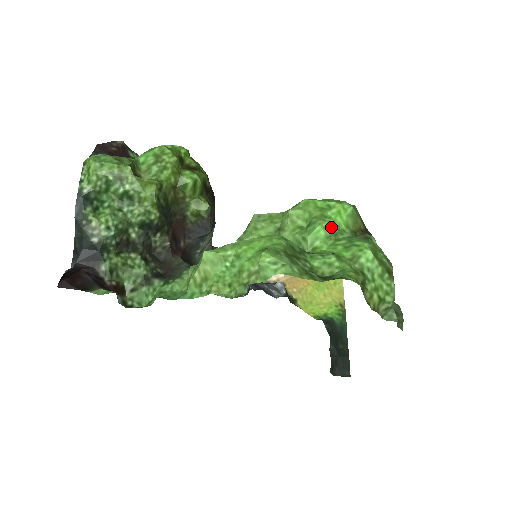
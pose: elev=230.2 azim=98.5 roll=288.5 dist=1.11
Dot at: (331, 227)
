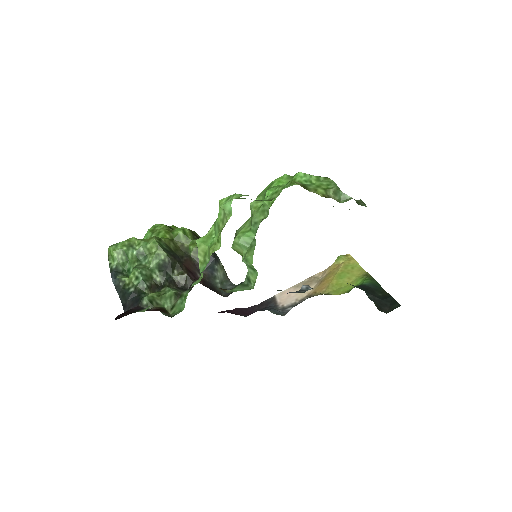
Dot at: (276, 188)
